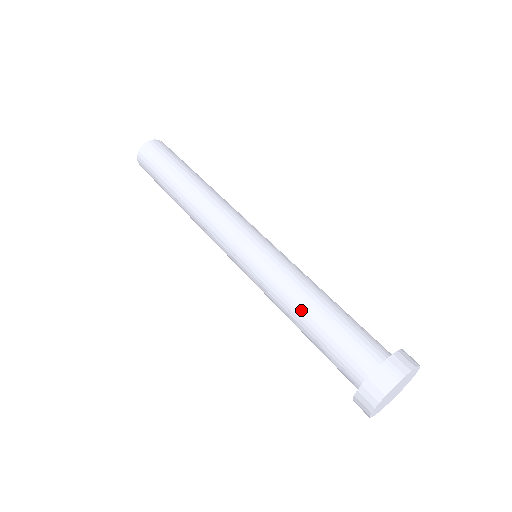
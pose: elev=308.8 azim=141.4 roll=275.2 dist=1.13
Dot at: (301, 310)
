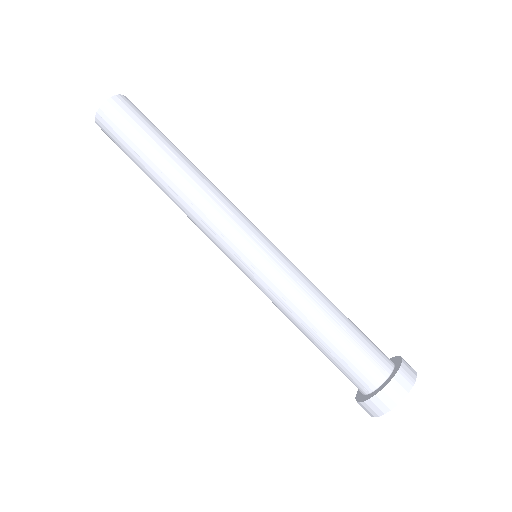
Dot at: (319, 318)
